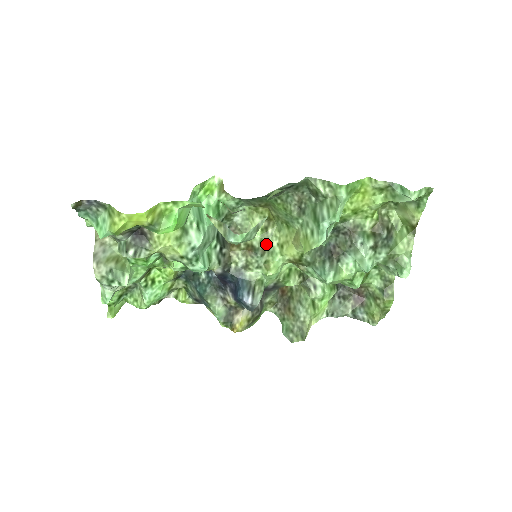
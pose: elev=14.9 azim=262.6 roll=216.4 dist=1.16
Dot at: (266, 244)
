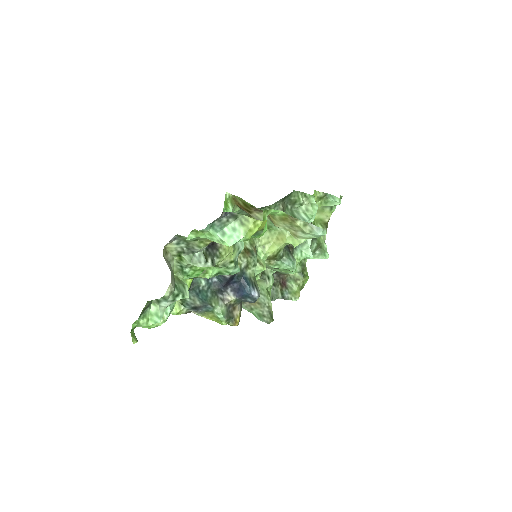
Dot at: (255, 246)
